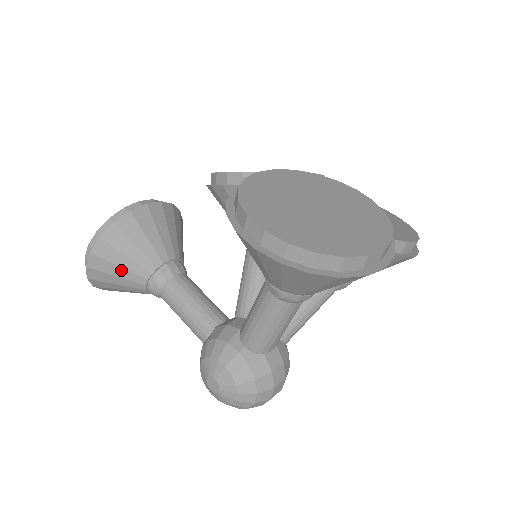
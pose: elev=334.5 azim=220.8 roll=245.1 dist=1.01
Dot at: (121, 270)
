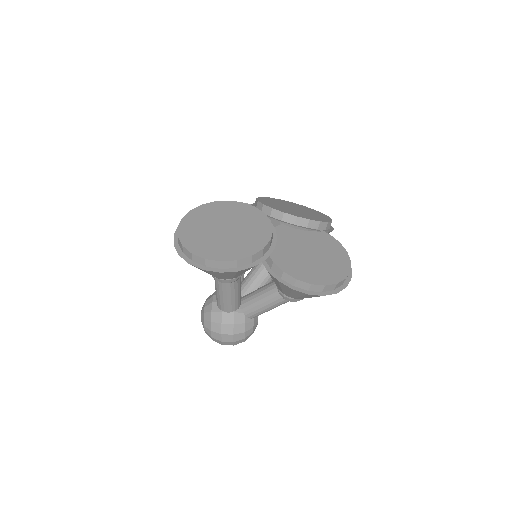
Dot at: occluded
